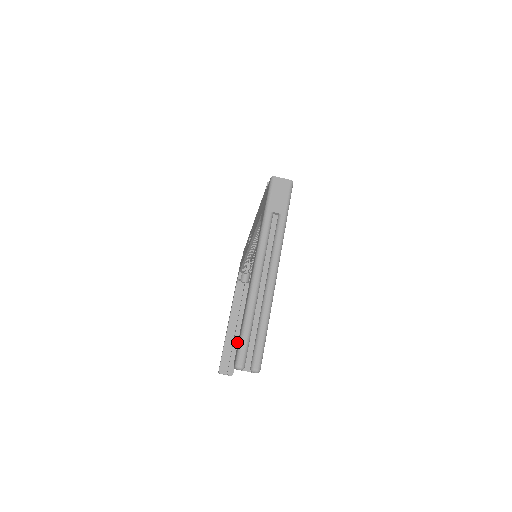
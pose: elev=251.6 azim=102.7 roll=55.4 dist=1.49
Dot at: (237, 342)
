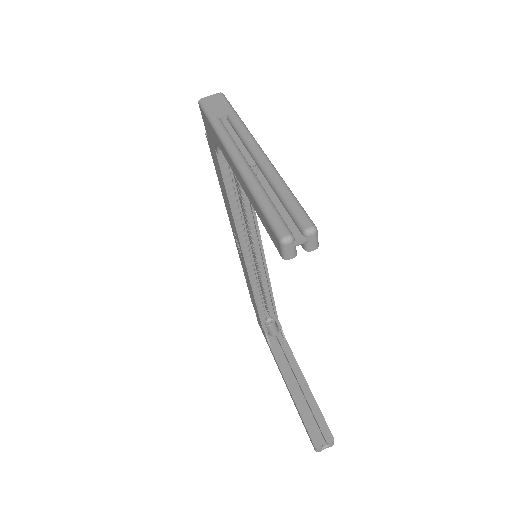
Dot at: (311, 399)
